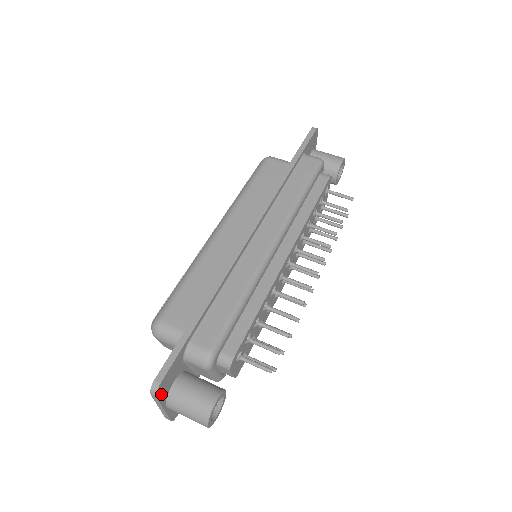
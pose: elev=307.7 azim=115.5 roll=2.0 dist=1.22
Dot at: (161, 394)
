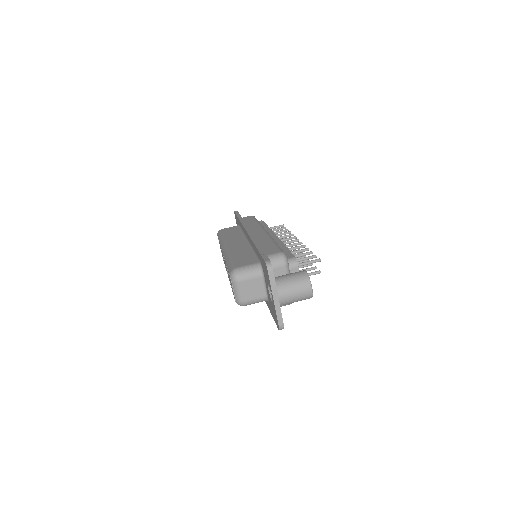
Dot at: (273, 274)
